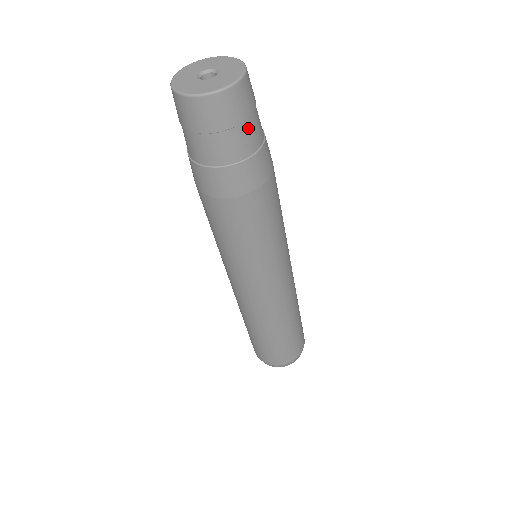
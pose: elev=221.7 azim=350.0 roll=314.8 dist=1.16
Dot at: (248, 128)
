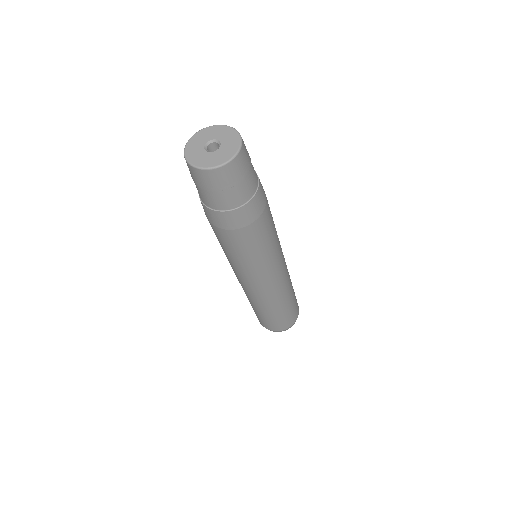
Dot at: (252, 170)
